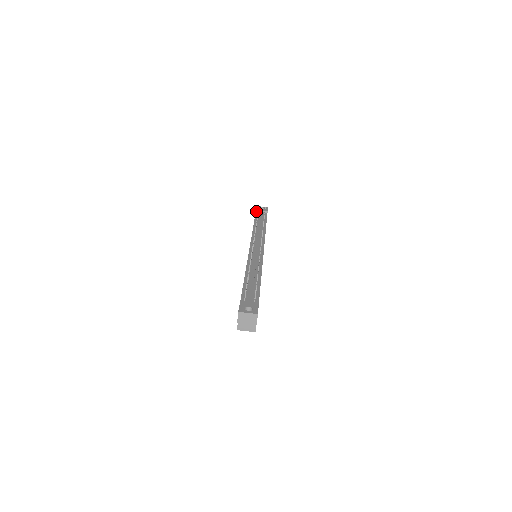
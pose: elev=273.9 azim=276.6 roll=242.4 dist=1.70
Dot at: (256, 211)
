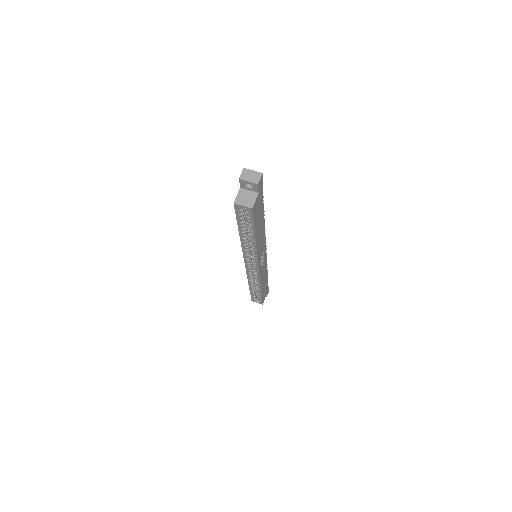
Dot at: occluded
